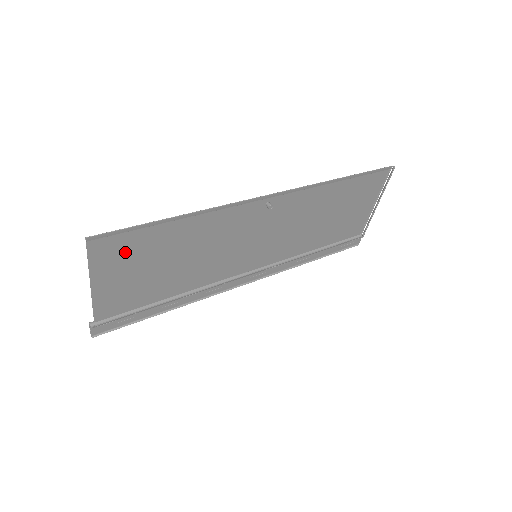
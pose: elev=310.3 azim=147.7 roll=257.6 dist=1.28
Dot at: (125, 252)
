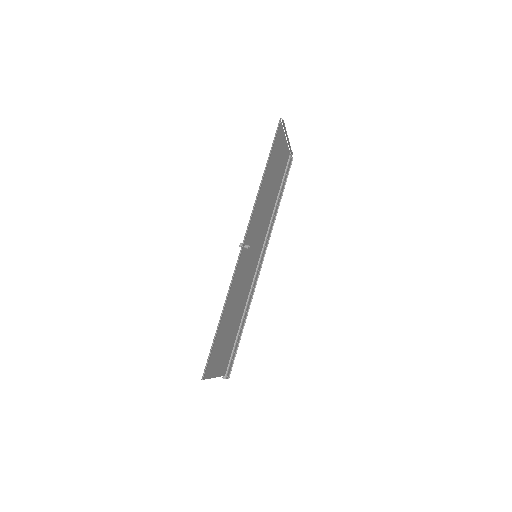
Dot at: (215, 355)
